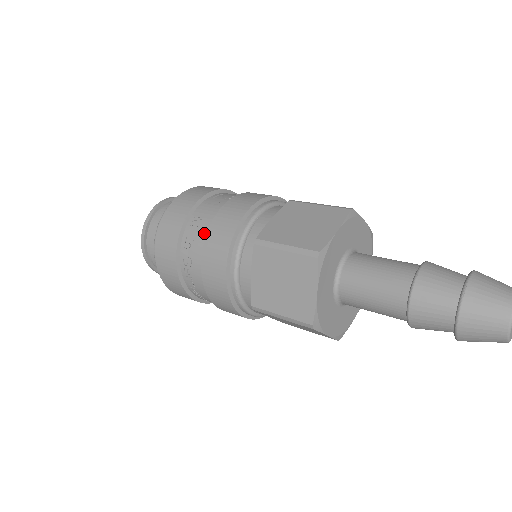
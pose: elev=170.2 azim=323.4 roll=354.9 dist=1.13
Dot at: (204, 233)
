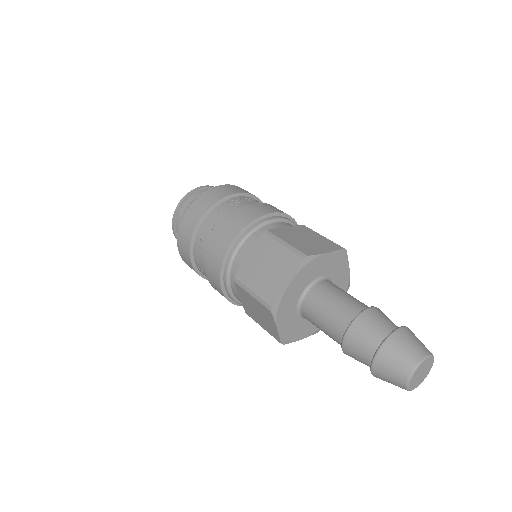
Dot at: (205, 255)
